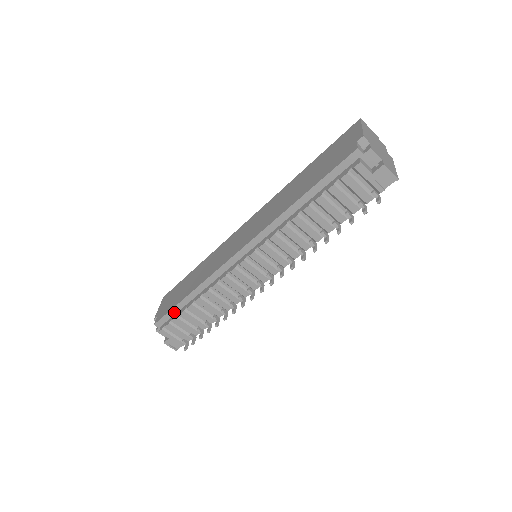
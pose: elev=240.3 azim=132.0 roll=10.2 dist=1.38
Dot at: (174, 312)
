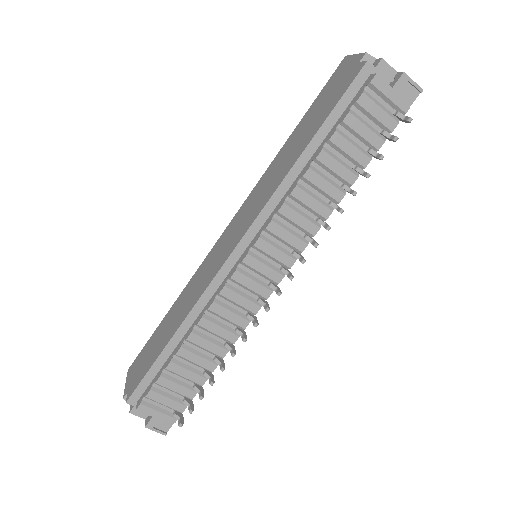
Dot at: (154, 371)
